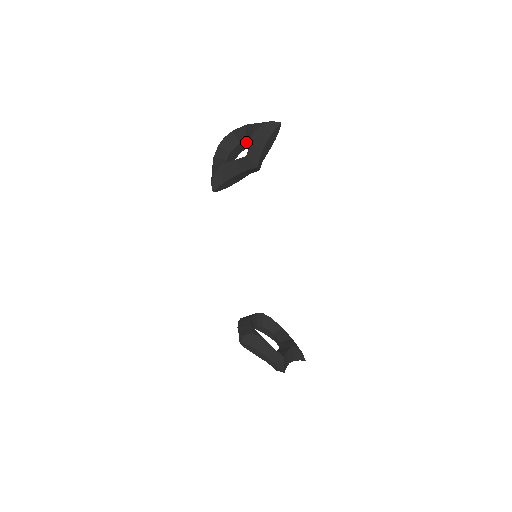
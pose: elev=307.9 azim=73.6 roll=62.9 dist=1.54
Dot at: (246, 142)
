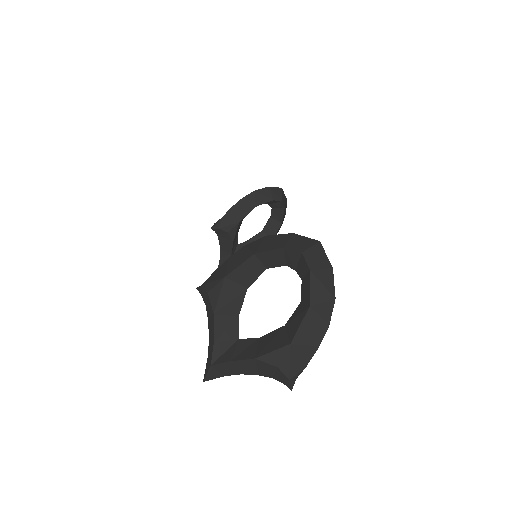
Dot at: occluded
